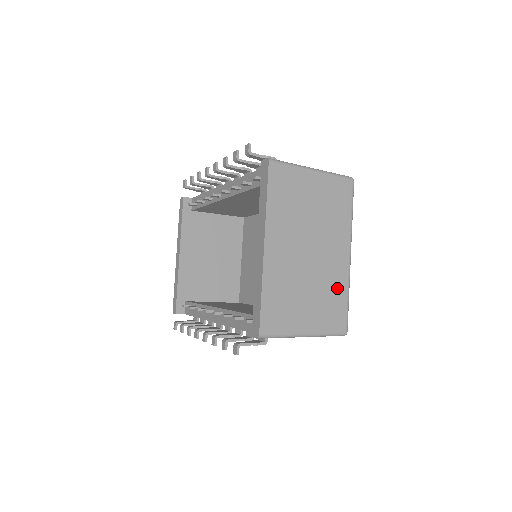
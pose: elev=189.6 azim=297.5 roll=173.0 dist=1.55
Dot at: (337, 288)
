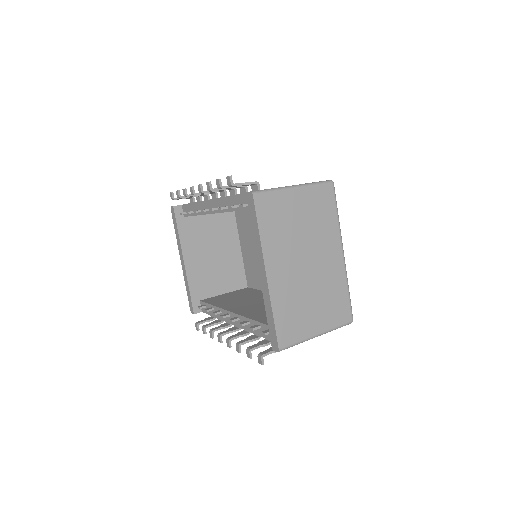
Dot at: (337, 286)
